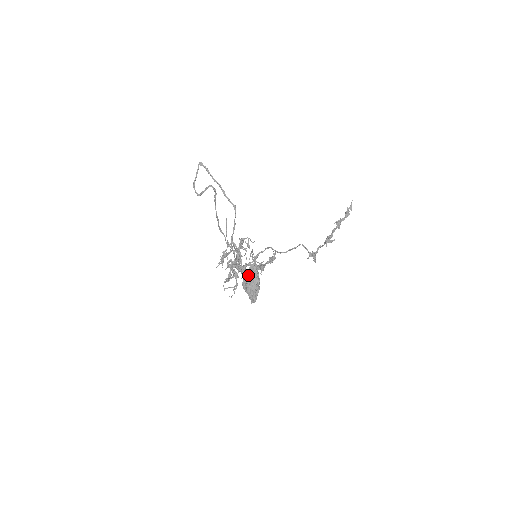
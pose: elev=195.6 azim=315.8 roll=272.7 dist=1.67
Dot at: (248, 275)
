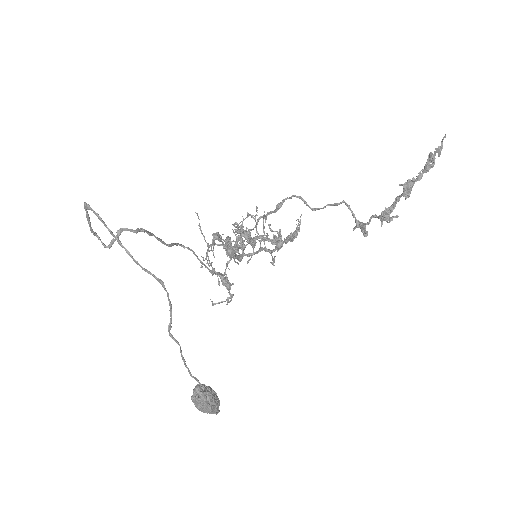
Dot at: (194, 399)
